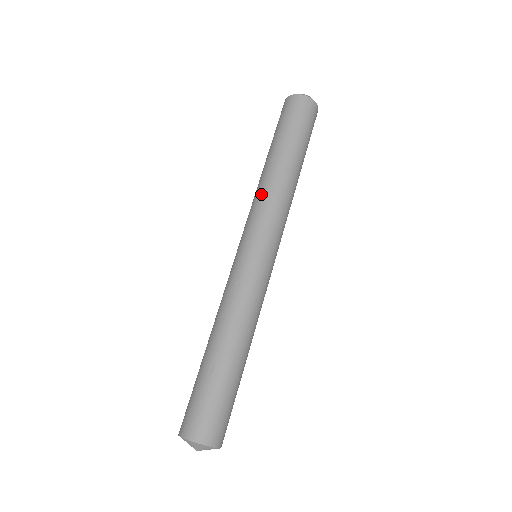
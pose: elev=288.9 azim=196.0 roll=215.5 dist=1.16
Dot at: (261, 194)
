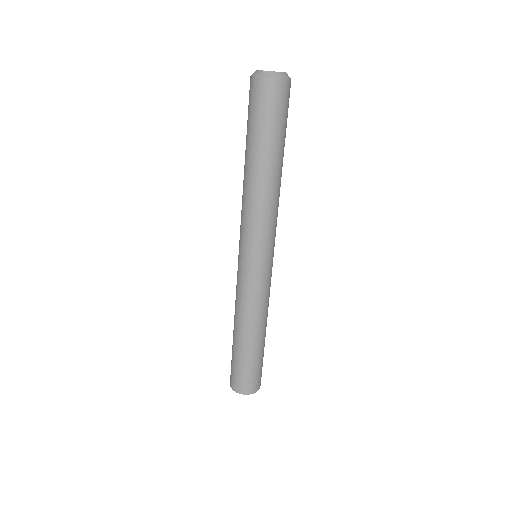
Dot at: (243, 205)
